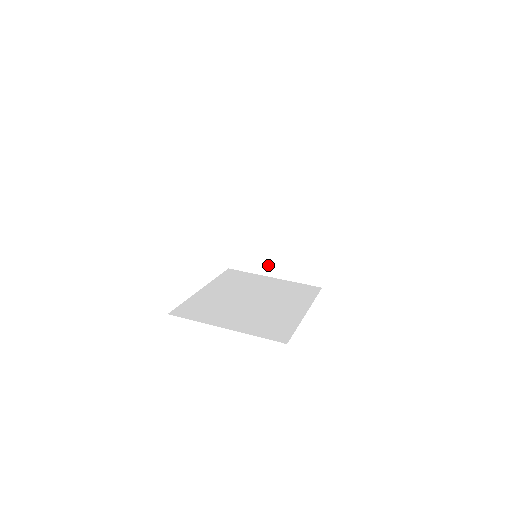
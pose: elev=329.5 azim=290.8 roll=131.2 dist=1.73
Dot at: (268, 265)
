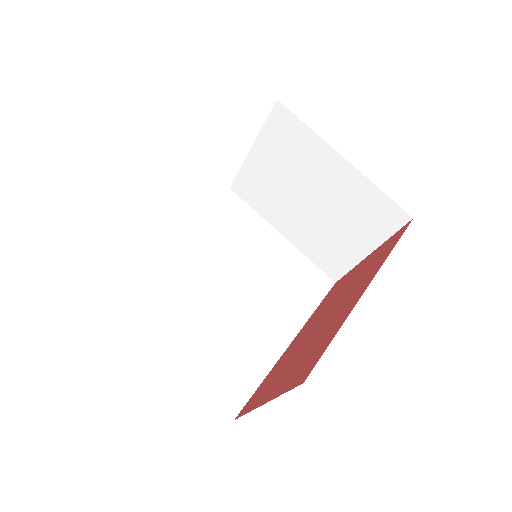
Dot at: (282, 219)
